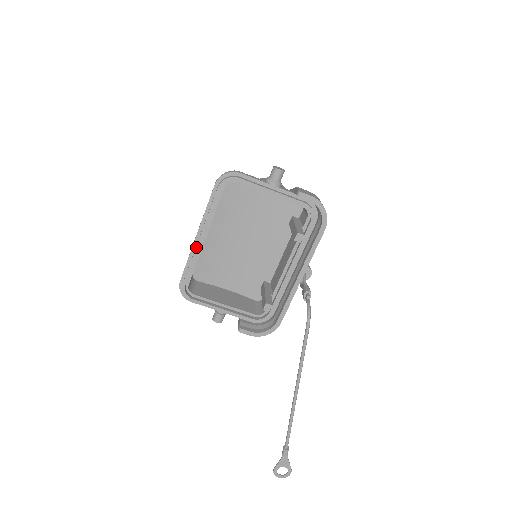
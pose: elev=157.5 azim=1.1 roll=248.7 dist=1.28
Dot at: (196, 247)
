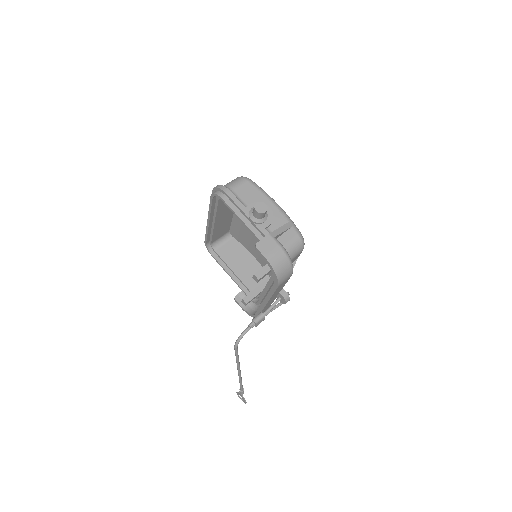
Dot at: (207, 225)
